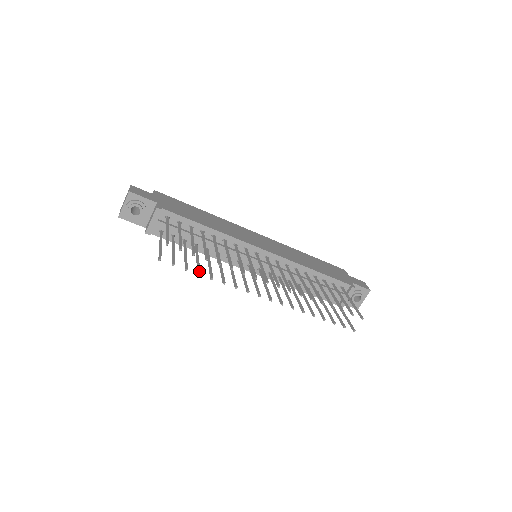
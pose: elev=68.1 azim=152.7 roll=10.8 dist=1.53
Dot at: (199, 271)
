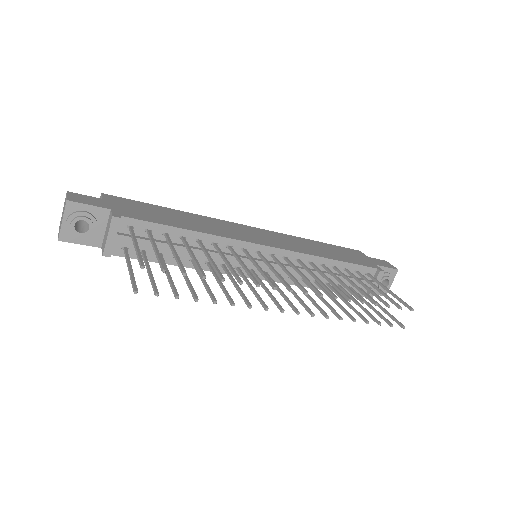
Dot at: (195, 295)
